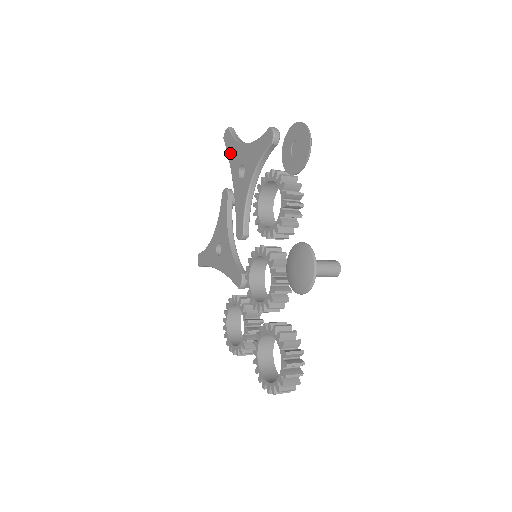
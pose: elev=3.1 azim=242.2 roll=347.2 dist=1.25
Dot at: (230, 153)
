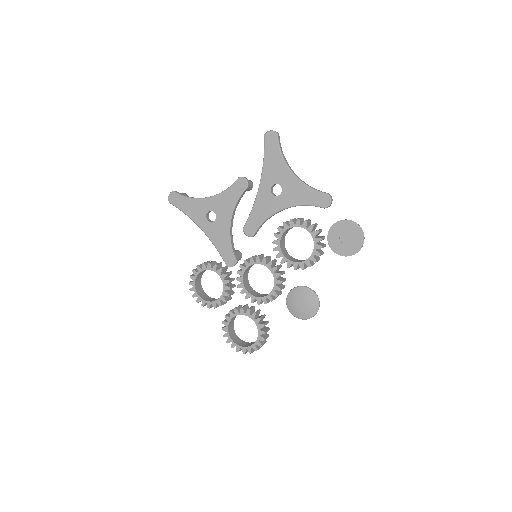
Dot at: (269, 159)
